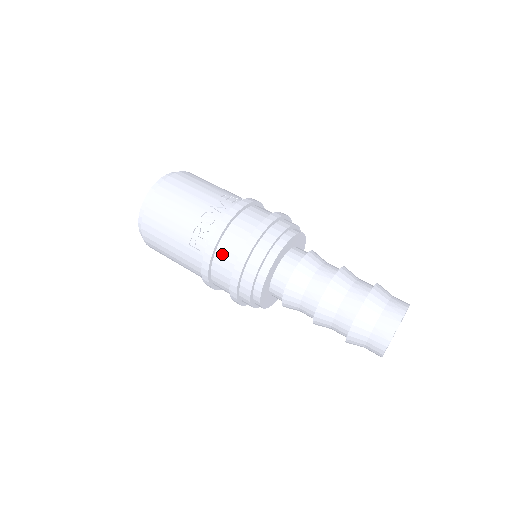
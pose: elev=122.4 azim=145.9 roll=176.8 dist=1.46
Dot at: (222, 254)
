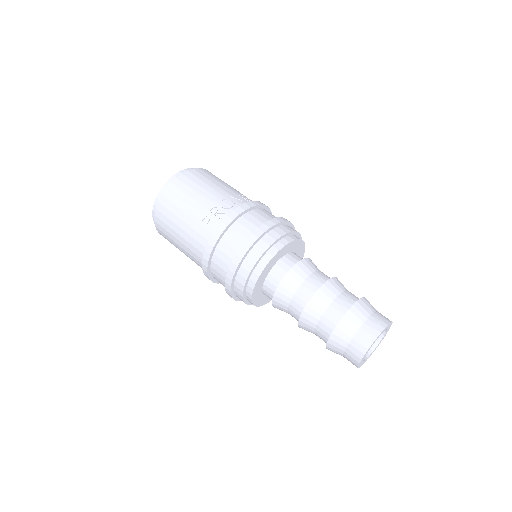
Dot at: (232, 234)
